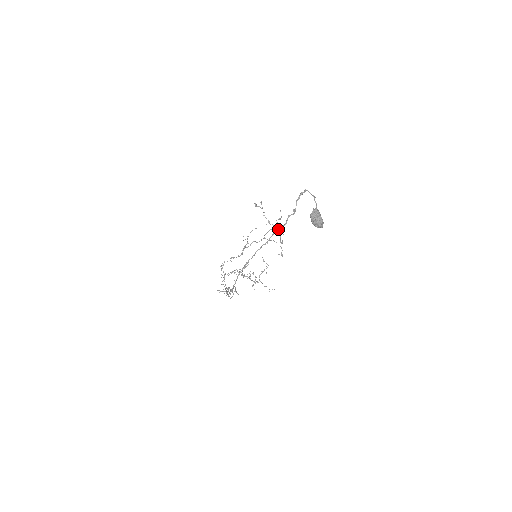
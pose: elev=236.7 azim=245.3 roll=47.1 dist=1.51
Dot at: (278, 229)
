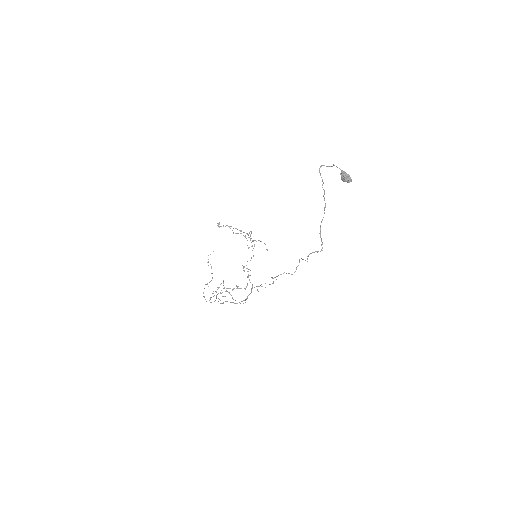
Dot at: occluded
